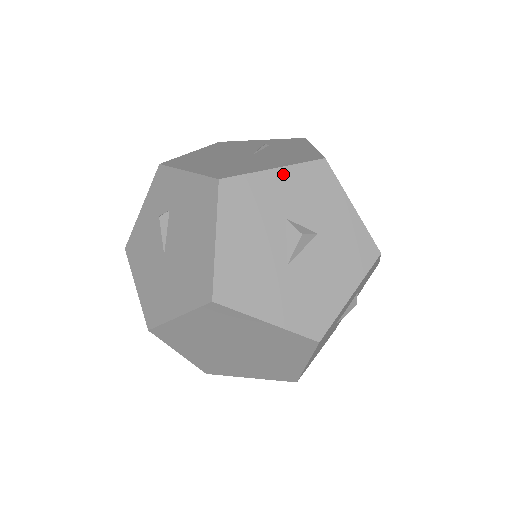
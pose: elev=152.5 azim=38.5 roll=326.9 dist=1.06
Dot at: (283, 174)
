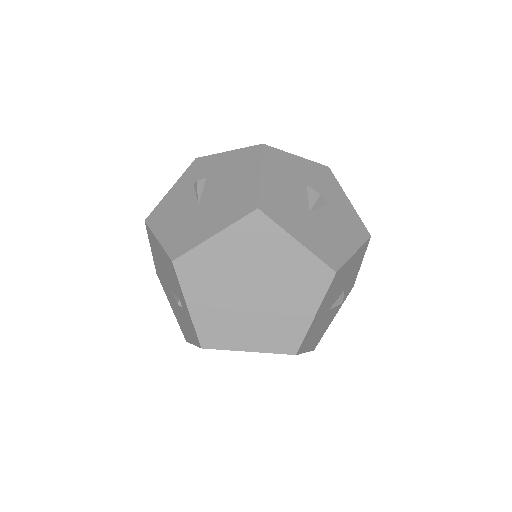
Dot at: (303, 161)
